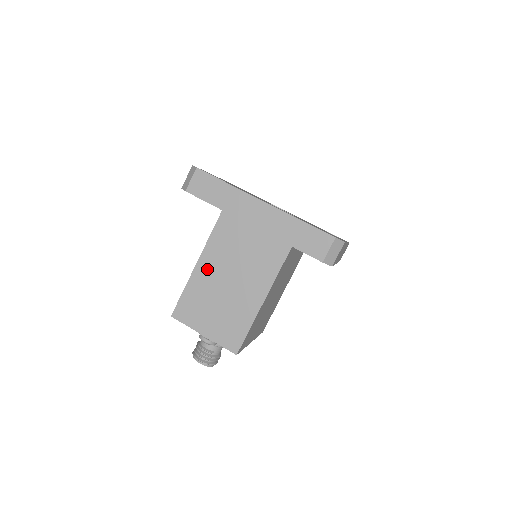
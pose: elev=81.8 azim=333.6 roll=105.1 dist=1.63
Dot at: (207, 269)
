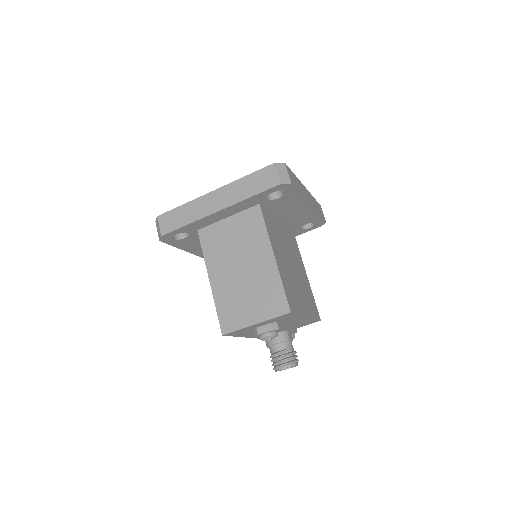
Dot at: (219, 277)
